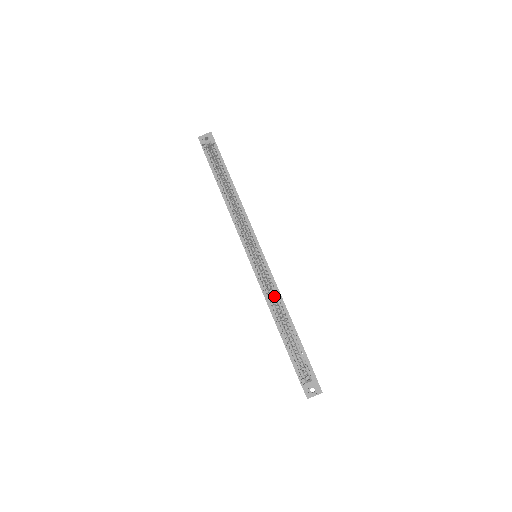
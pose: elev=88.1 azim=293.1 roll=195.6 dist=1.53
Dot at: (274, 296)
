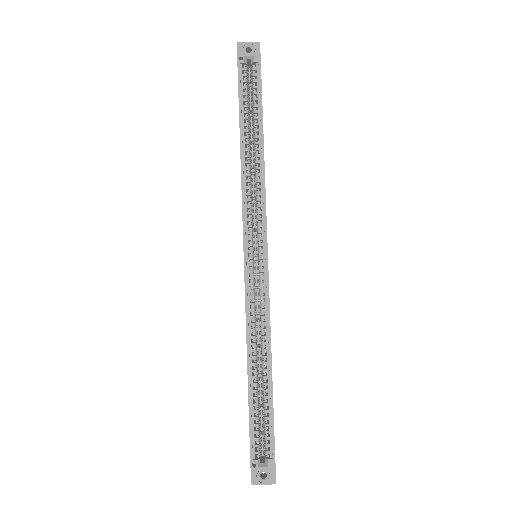
Dot at: (260, 326)
